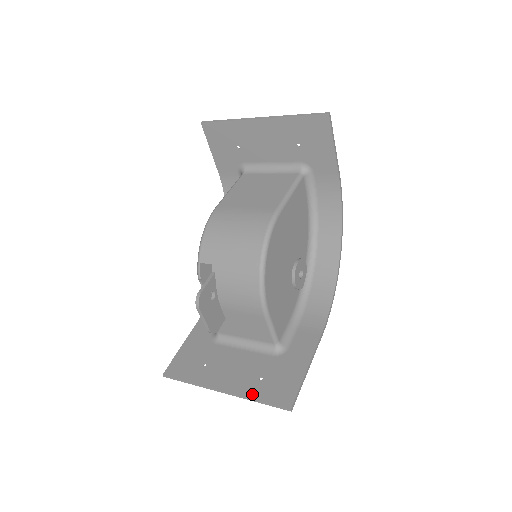
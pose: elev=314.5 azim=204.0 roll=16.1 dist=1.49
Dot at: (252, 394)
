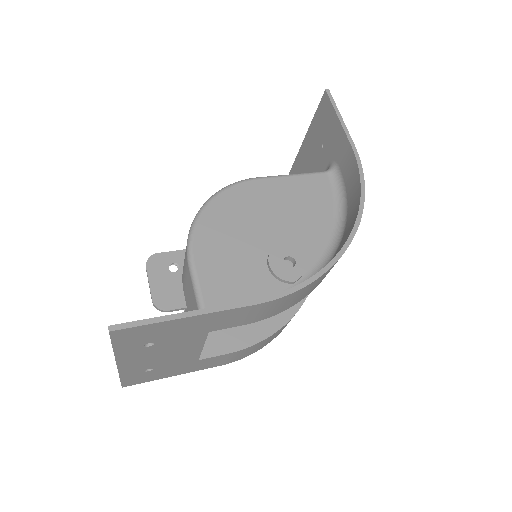
Dot at: occluded
